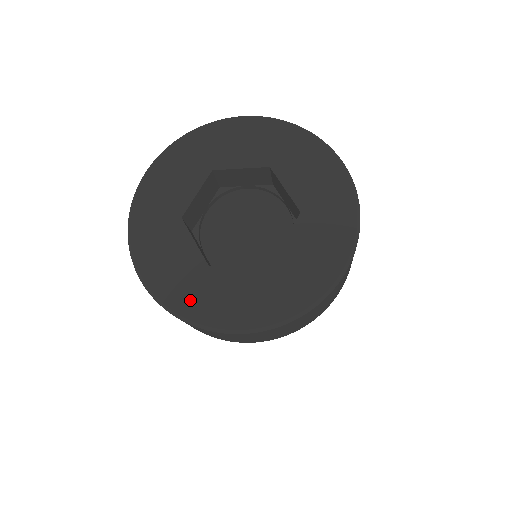
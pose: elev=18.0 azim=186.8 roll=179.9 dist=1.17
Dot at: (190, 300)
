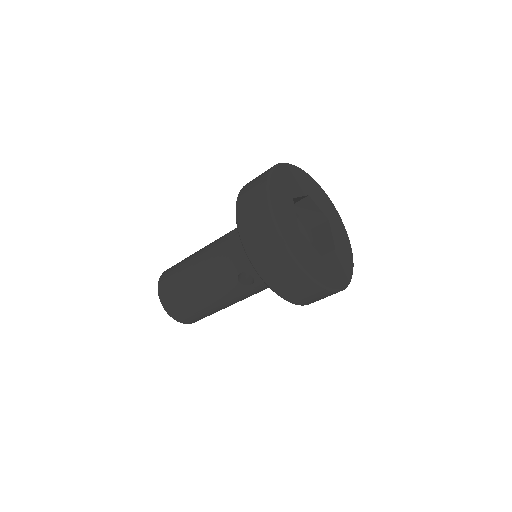
Dot at: (289, 235)
